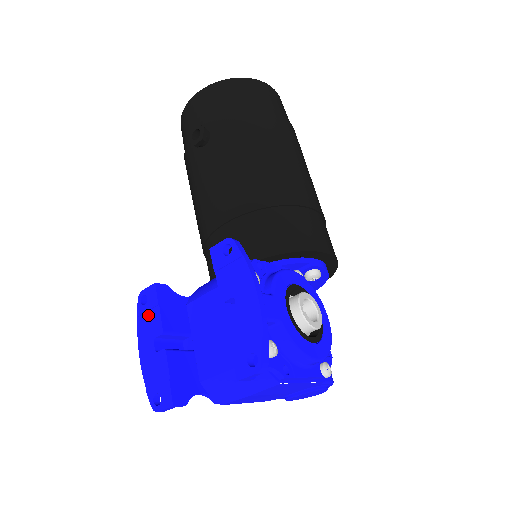
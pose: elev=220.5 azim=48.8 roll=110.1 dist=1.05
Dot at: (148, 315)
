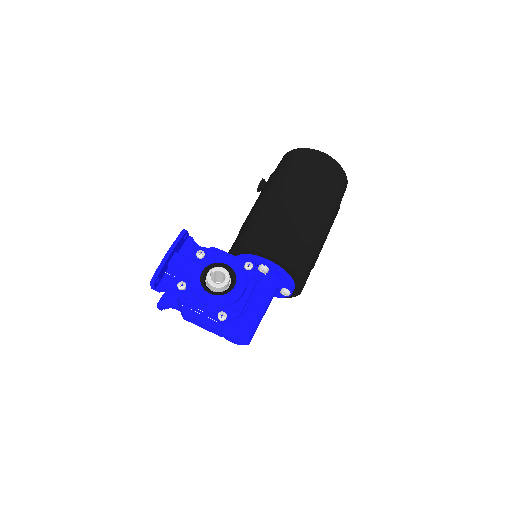
Dot at: occluded
